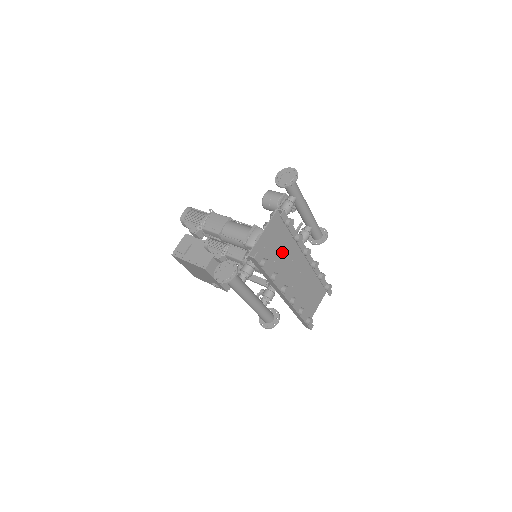
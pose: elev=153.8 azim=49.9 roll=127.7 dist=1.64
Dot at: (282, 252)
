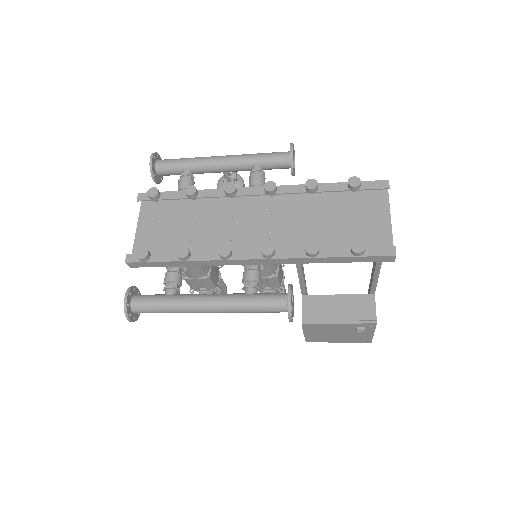
Dot at: (198, 224)
